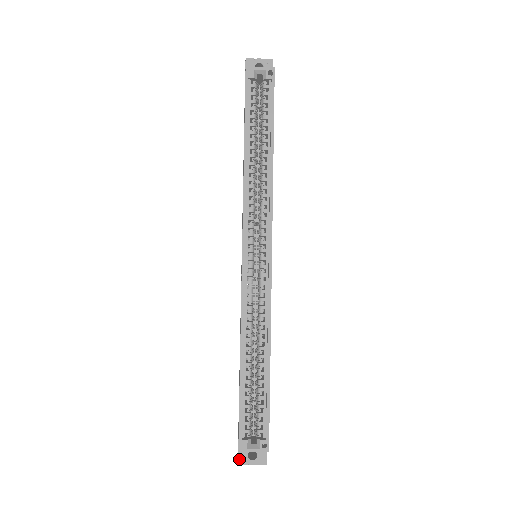
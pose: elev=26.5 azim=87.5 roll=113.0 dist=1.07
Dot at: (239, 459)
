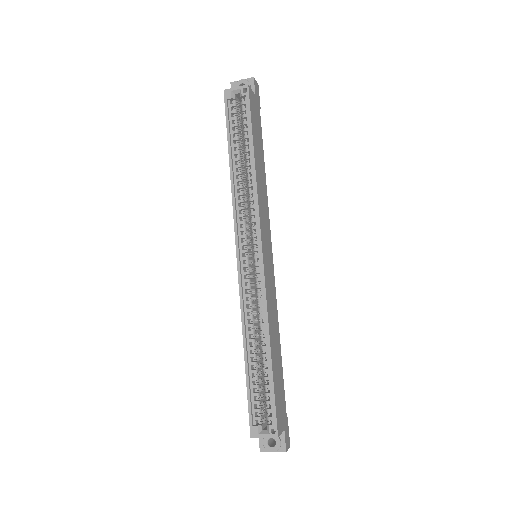
Dot at: (260, 446)
